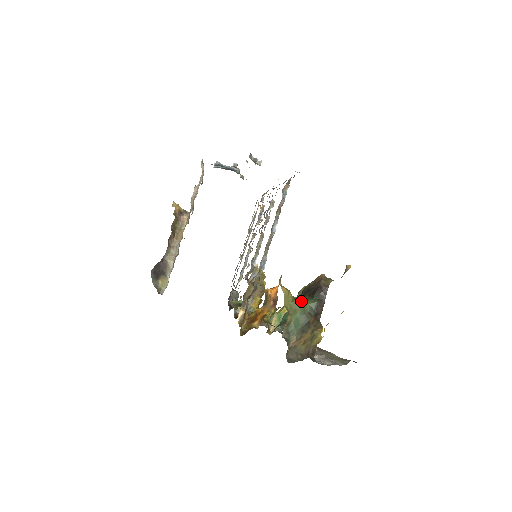
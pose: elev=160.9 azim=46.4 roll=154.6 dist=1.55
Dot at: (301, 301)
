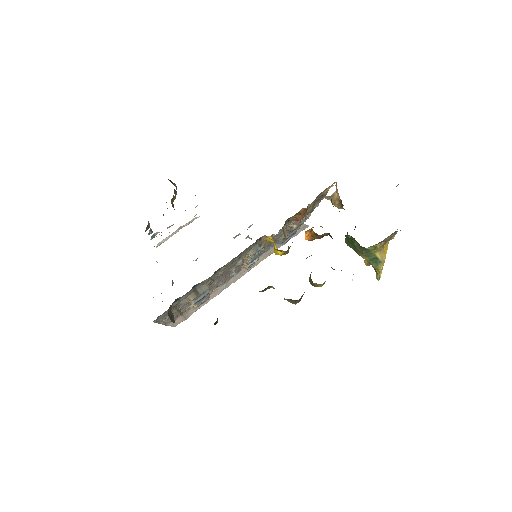
Dot at: occluded
